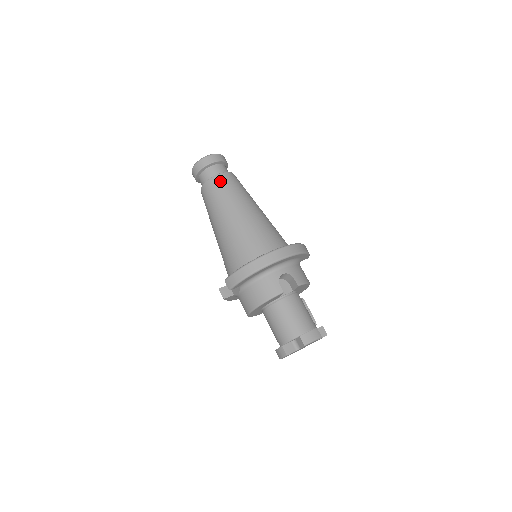
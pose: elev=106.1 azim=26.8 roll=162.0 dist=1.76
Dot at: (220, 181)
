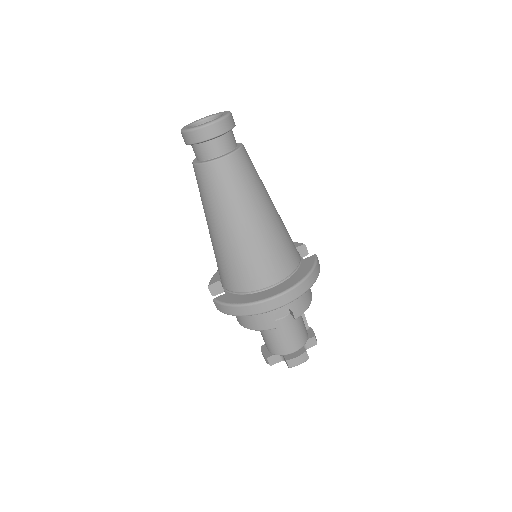
Dot at: (219, 172)
